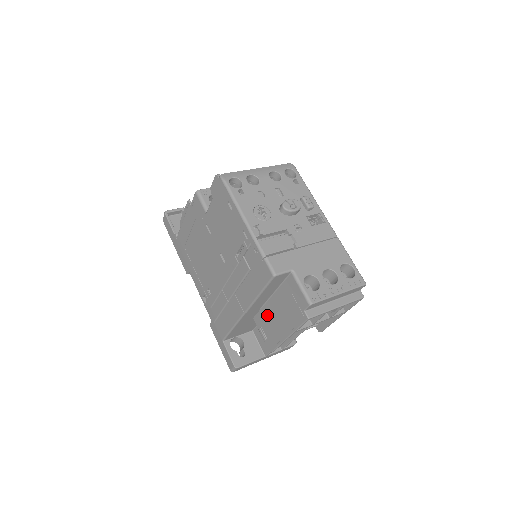
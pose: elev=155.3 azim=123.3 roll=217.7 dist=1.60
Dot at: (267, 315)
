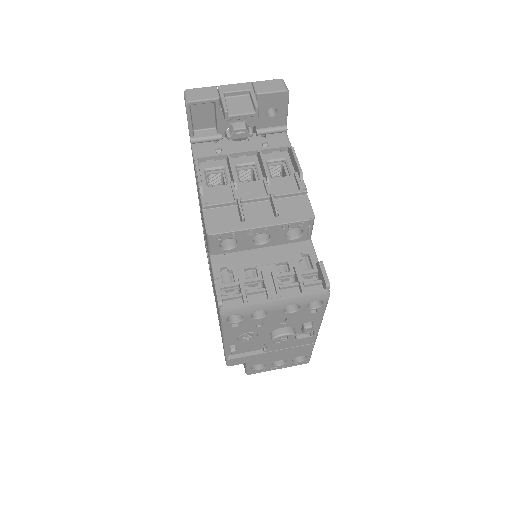
Dot at: occluded
